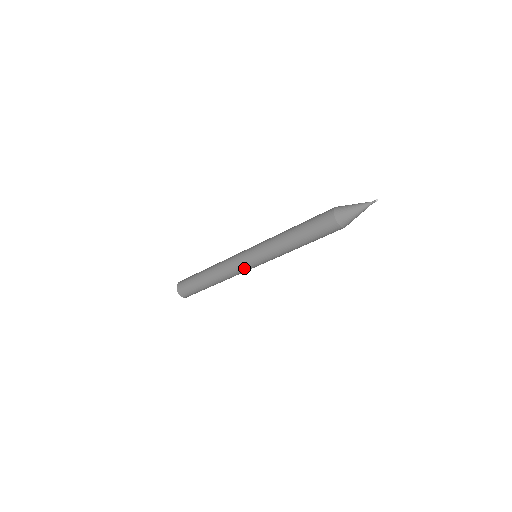
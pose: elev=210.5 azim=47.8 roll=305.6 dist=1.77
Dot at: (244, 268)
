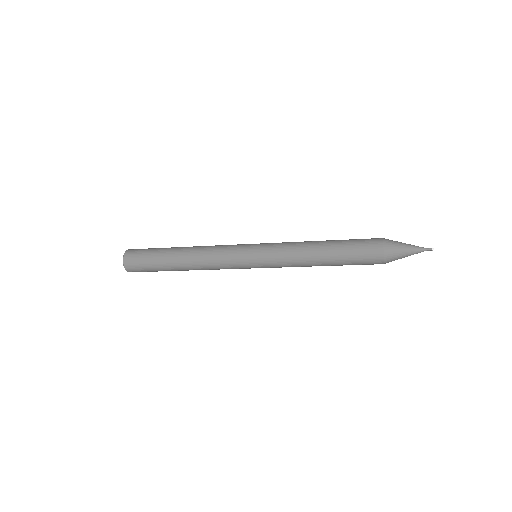
Dot at: (237, 265)
